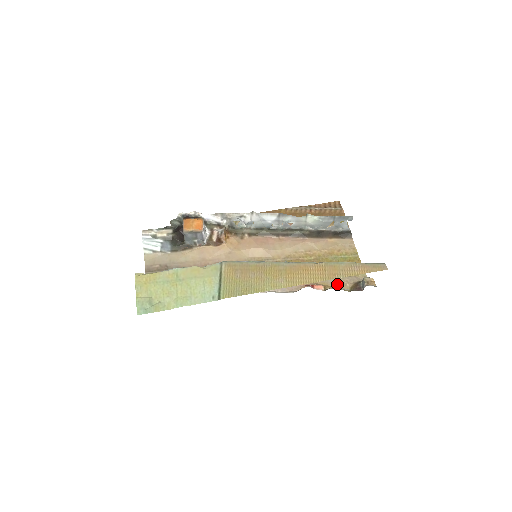
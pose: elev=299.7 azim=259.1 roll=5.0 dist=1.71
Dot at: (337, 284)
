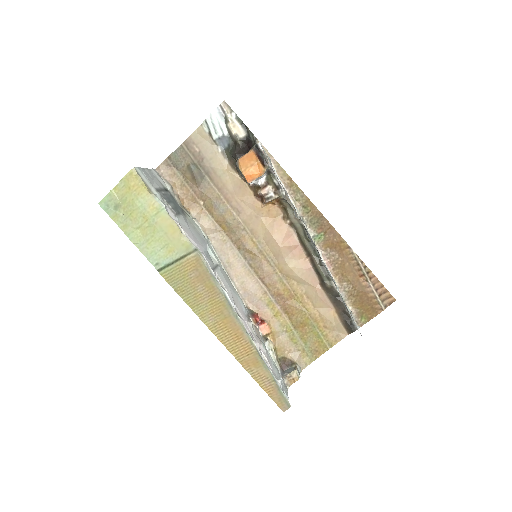
Dot at: (281, 342)
